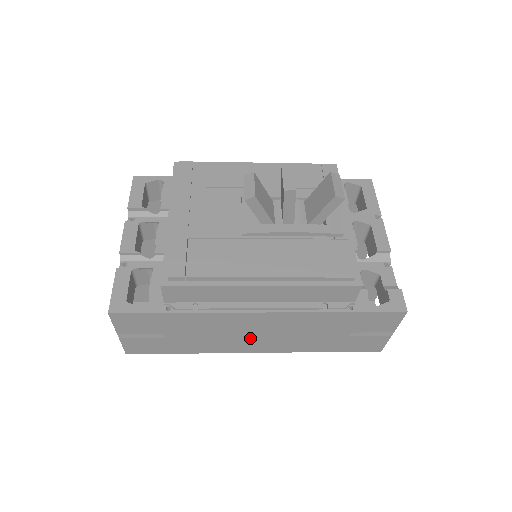
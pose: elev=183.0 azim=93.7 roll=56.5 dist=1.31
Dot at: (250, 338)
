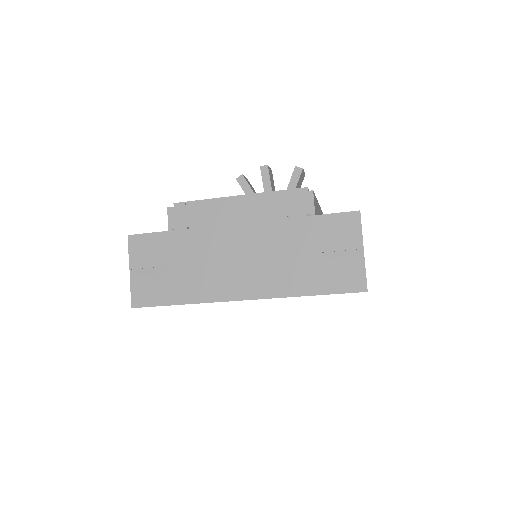
Dot at: (234, 270)
